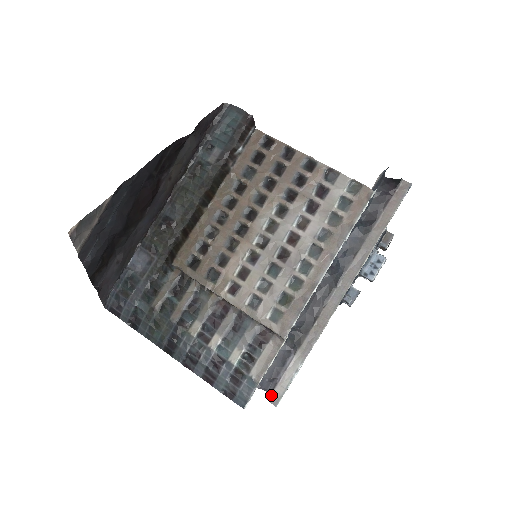
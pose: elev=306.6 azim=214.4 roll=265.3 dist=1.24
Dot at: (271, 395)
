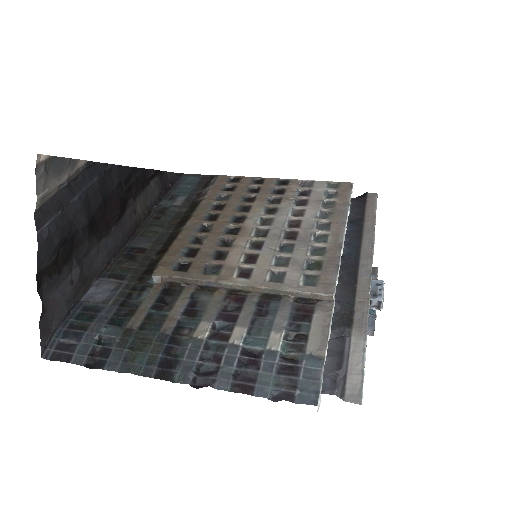
Dot at: (345, 391)
